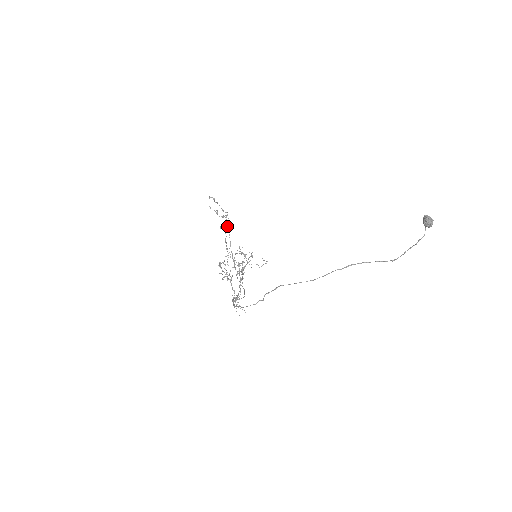
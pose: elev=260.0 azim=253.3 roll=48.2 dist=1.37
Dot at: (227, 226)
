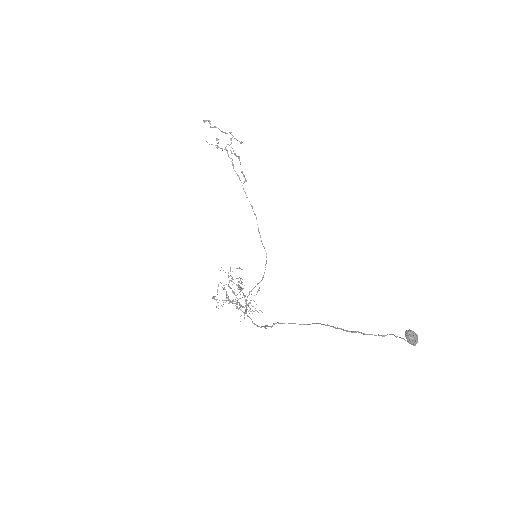
Dot at: occluded
